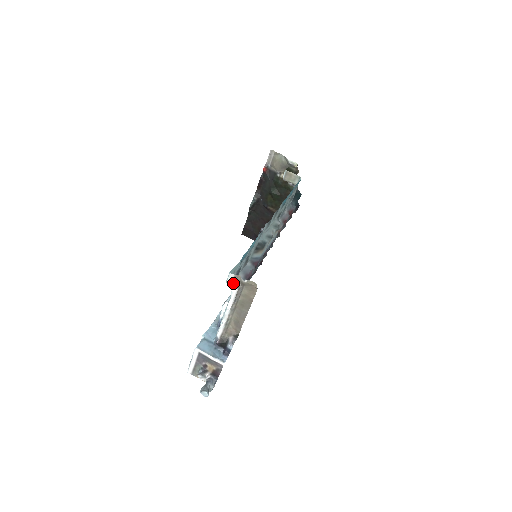
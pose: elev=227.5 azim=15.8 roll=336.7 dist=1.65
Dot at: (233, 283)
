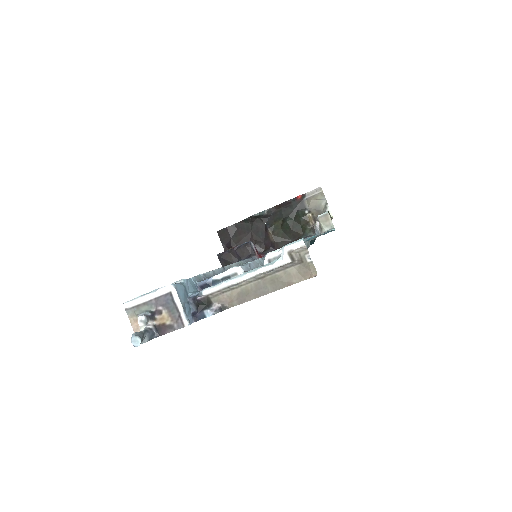
Dot at: (293, 252)
